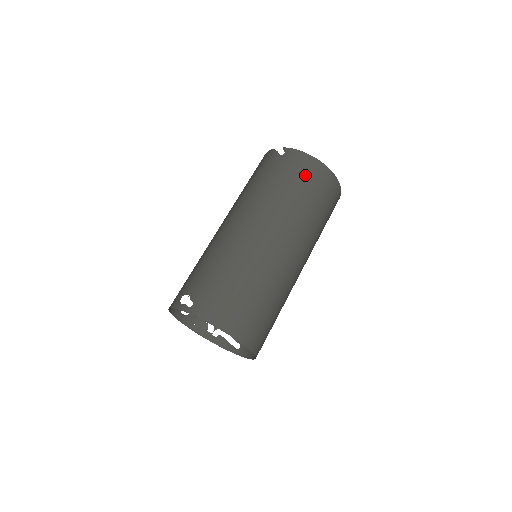
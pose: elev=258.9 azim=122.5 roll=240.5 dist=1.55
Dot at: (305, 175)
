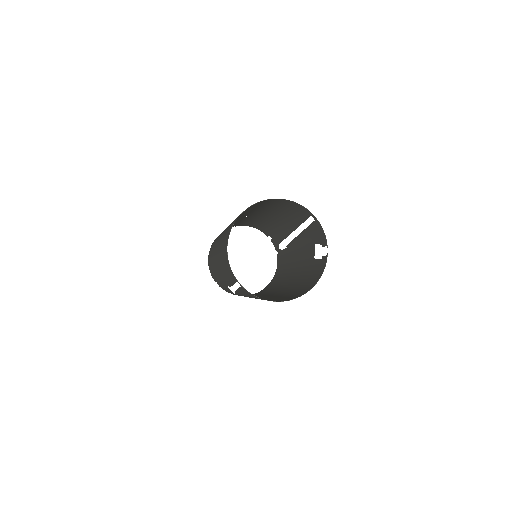
Dot at: occluded
